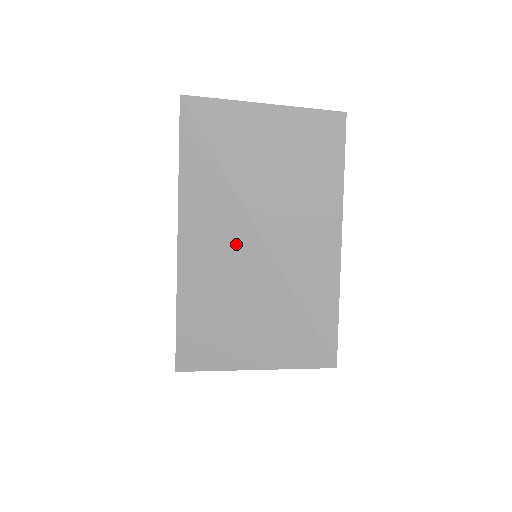
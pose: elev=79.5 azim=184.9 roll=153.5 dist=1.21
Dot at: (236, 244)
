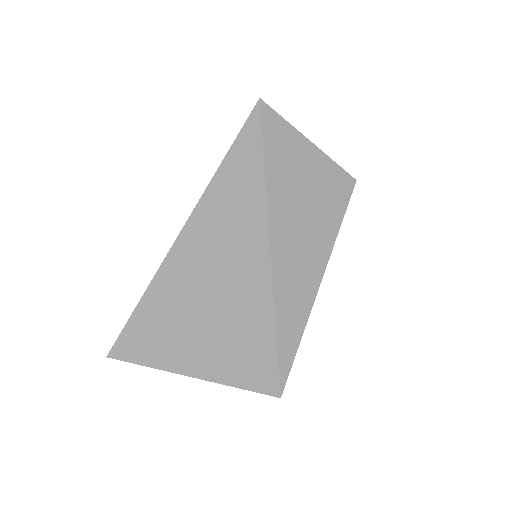
Dot at: (246, 237)
